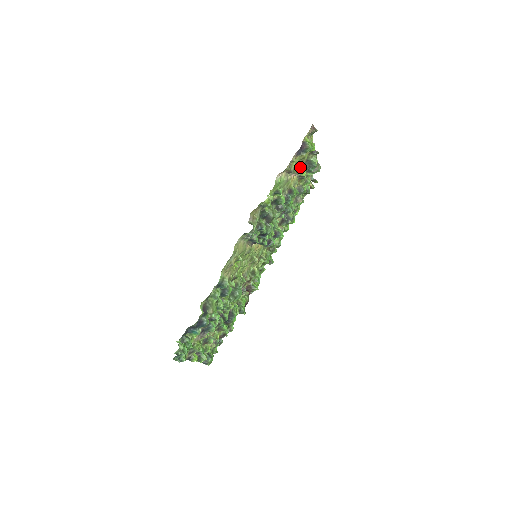
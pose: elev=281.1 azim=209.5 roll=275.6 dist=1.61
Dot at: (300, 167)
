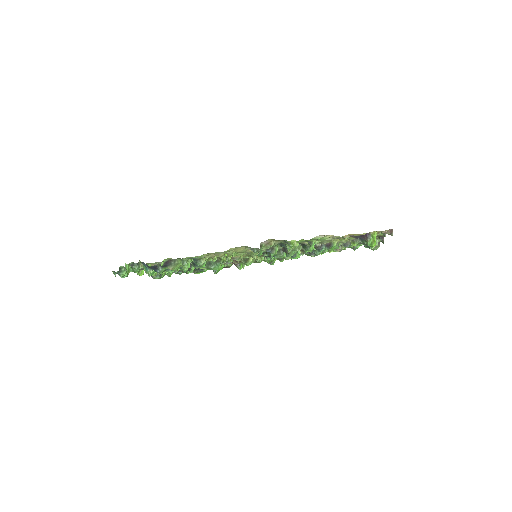
Dot at: occluded
